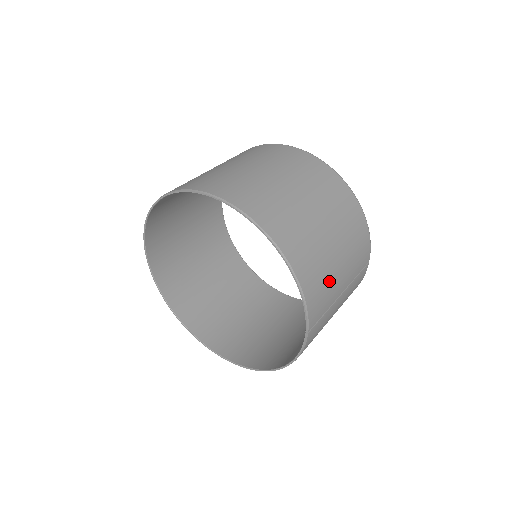
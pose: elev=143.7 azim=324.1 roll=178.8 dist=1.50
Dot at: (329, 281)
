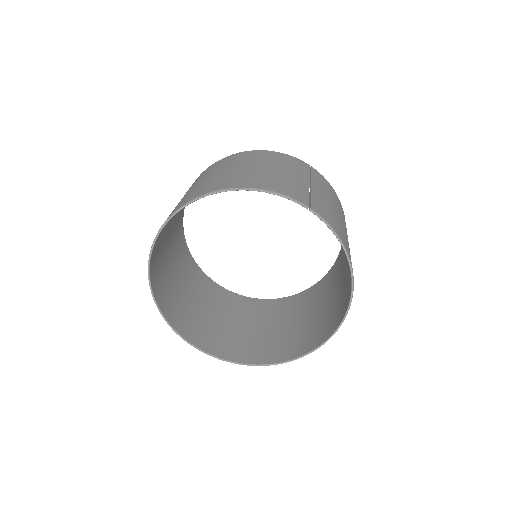
Dot at: (282, 179)
